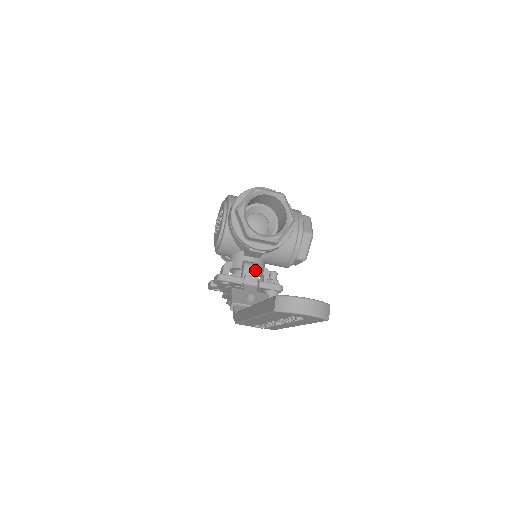
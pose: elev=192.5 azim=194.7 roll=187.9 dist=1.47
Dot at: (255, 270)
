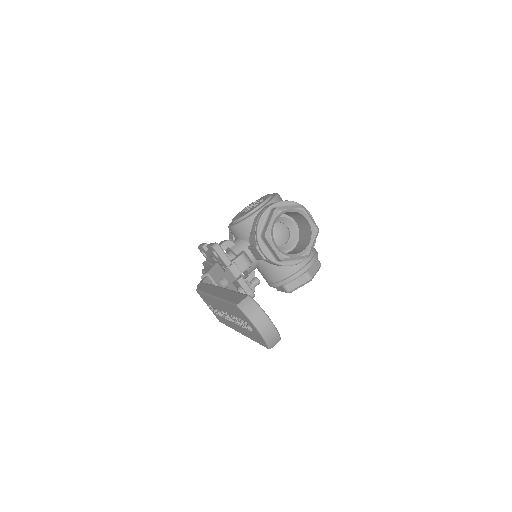
Dot at: (246, 265)
